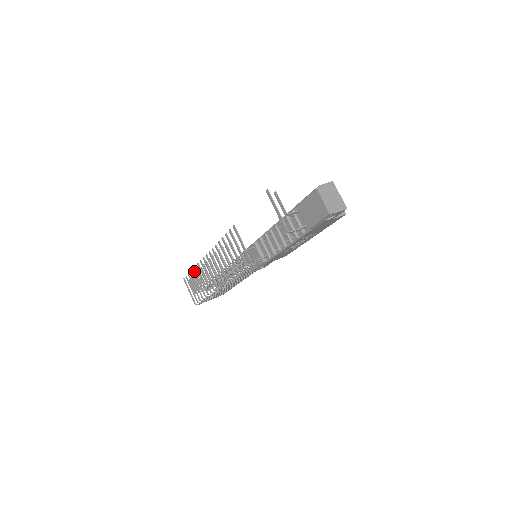
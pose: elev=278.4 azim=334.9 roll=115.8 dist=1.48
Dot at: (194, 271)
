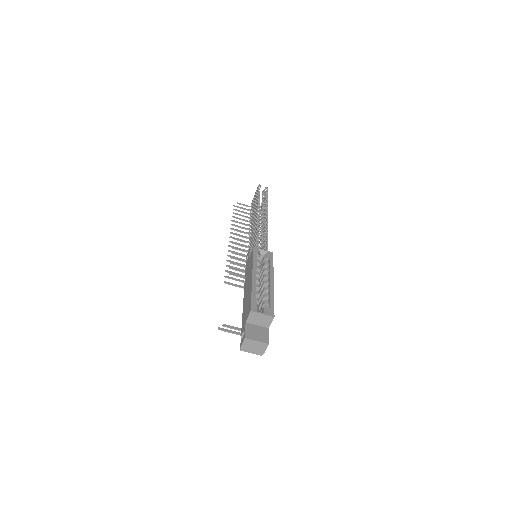
Dot at: occluded
